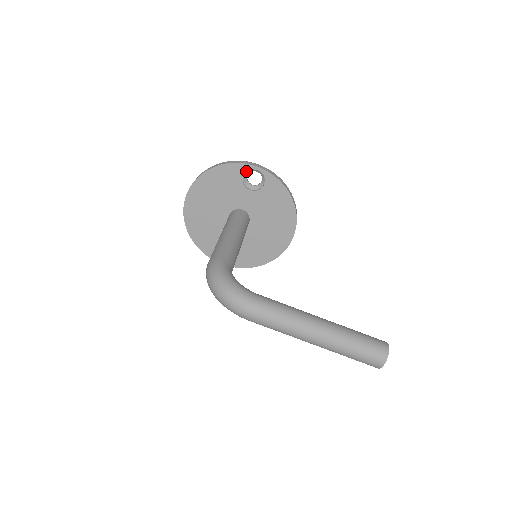
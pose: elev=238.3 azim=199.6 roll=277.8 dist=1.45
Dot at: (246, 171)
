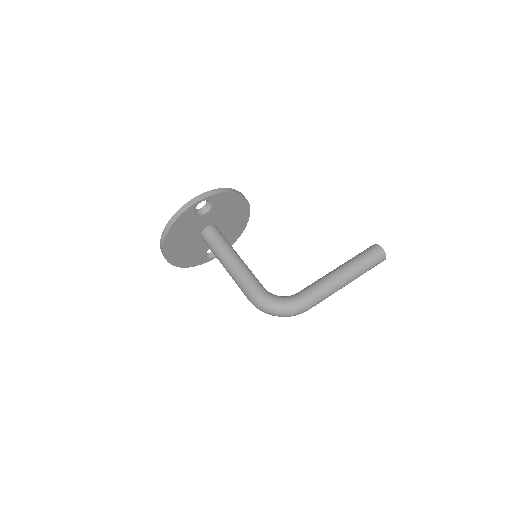
Dot at: occluded
